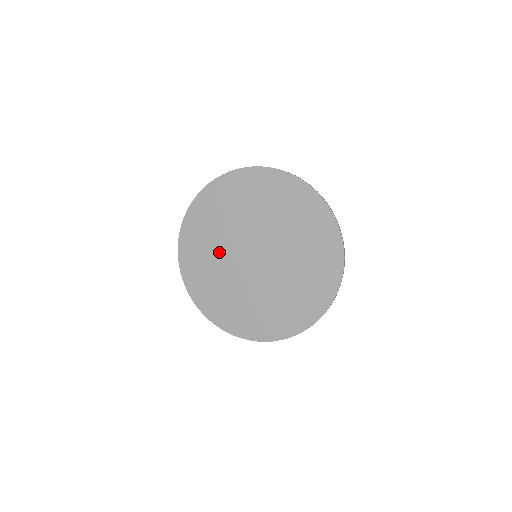
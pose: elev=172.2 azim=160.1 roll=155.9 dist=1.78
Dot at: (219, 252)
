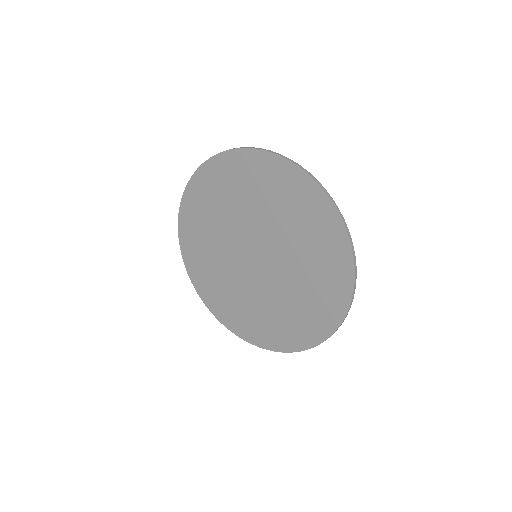
Dot at: (233, 284)
